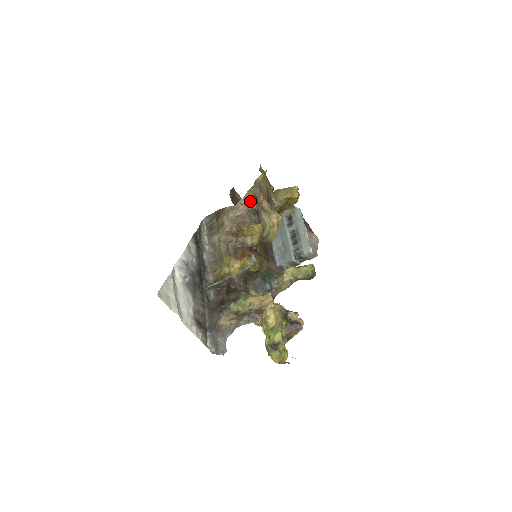
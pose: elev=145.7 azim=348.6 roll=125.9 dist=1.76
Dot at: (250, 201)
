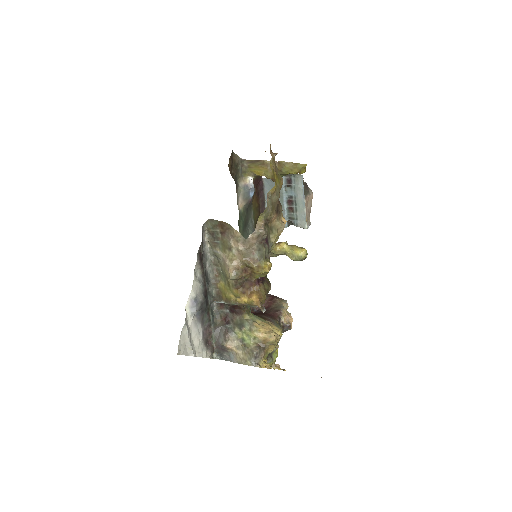
Dot at: (262, 233)
